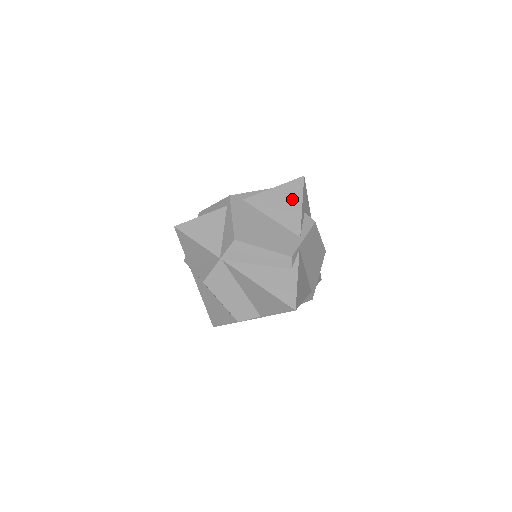
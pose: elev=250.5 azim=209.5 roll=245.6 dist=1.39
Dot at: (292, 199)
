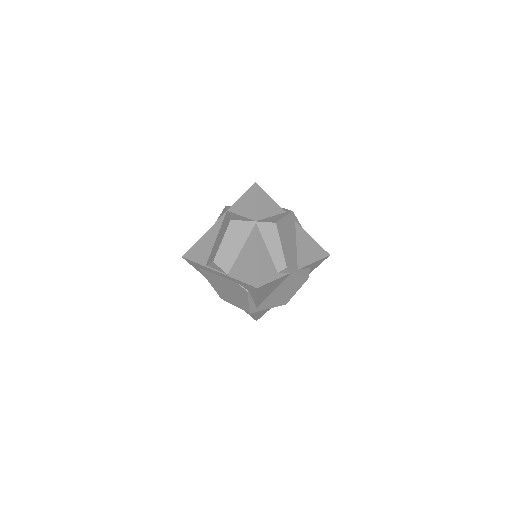
Dot at: (314, 253)
